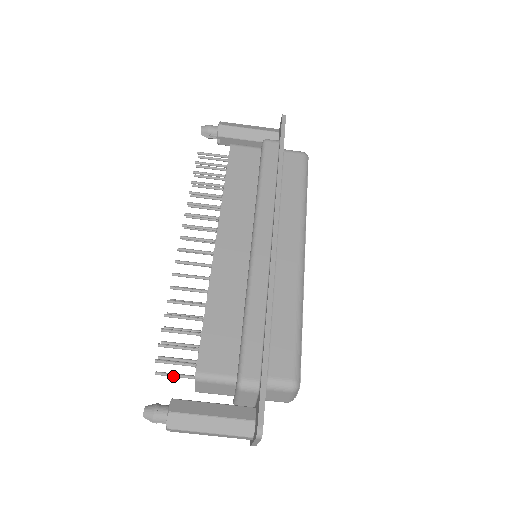
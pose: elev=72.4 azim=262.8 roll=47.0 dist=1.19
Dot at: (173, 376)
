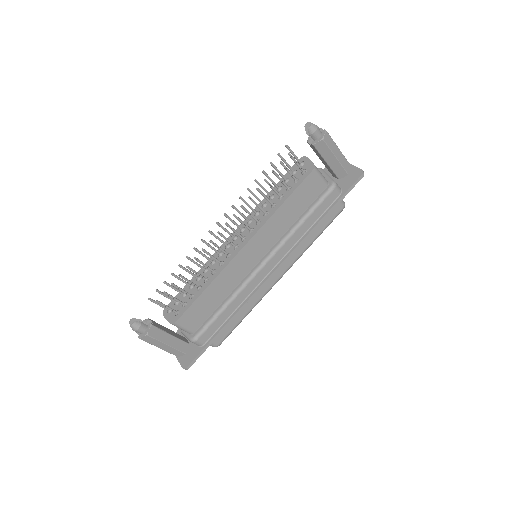
Dot at: occluded
